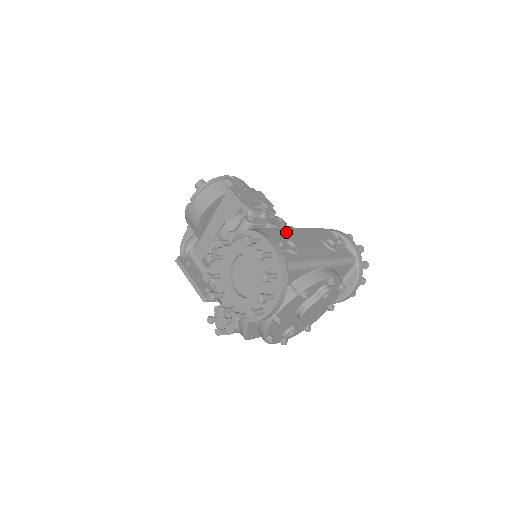
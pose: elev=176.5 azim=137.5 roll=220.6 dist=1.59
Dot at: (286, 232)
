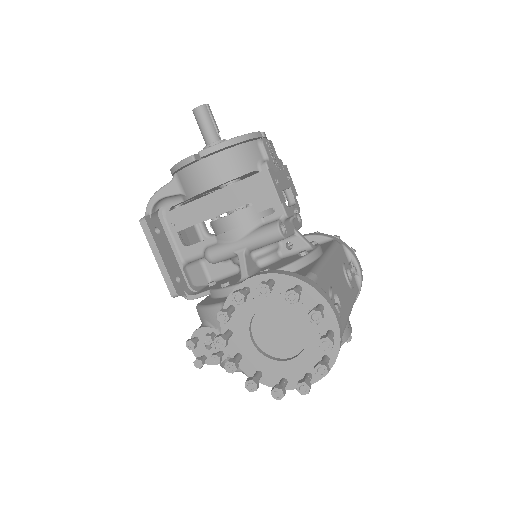
Dot at: (328, 272)
